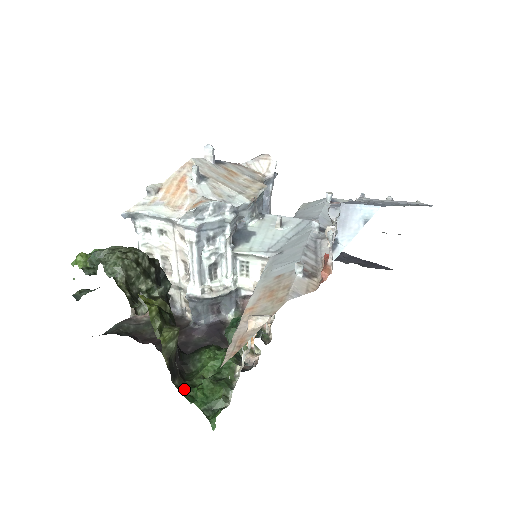
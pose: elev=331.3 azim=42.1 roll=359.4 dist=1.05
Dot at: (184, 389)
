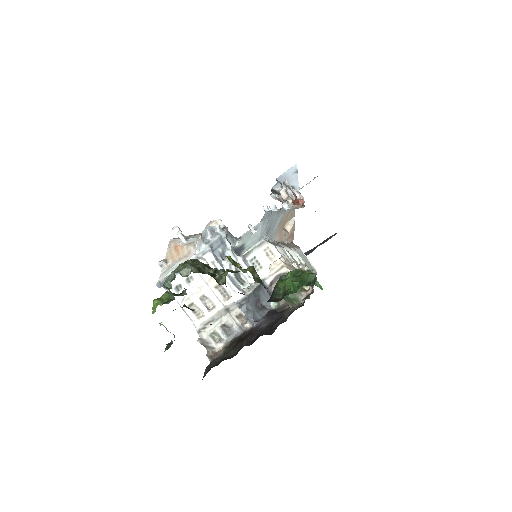
Dot at: (285, 295)
